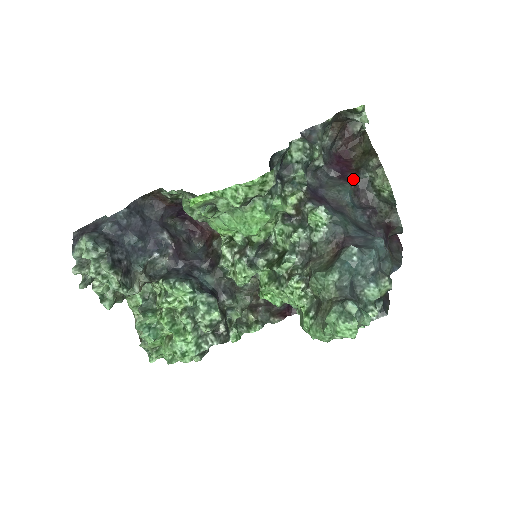
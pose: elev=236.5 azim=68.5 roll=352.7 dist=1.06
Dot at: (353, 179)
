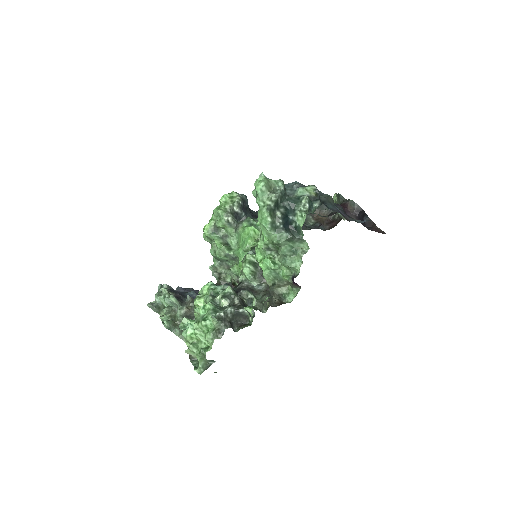
Dot at: occluded
